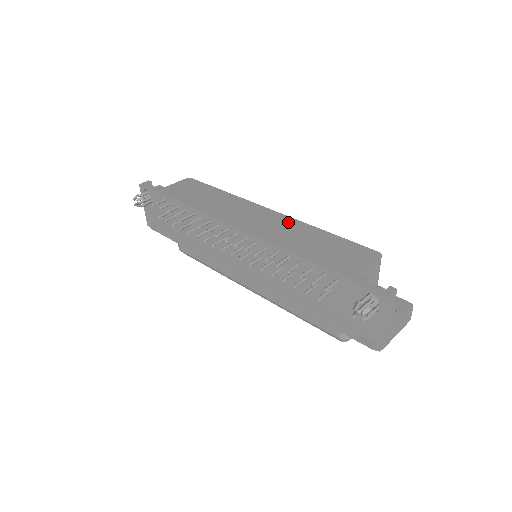
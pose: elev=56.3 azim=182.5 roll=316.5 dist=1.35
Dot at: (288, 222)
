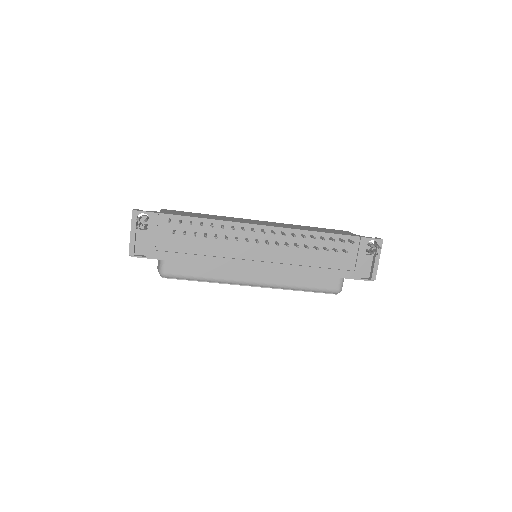
Dot at: (282, 224)
